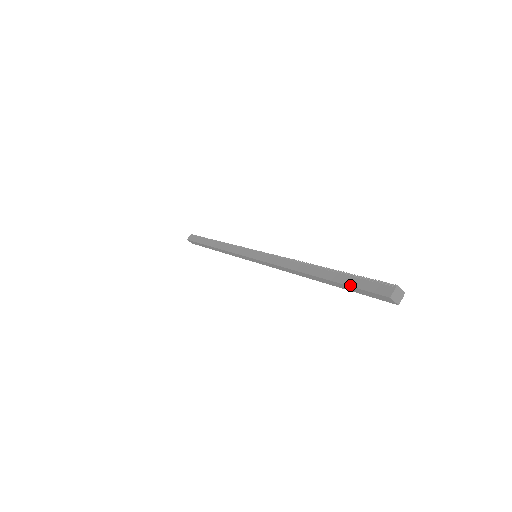
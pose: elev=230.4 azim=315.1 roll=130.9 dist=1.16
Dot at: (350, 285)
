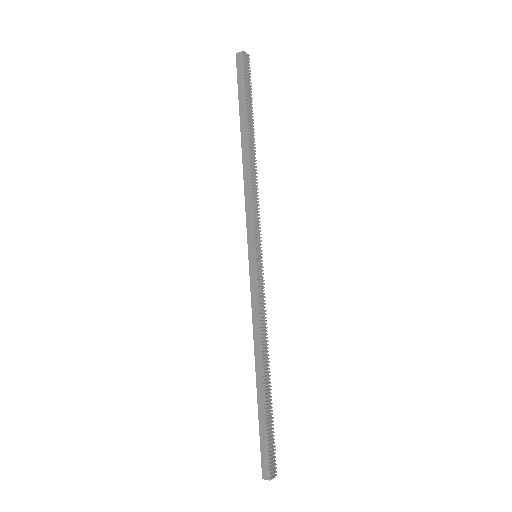
Dot at: (260, 433)
